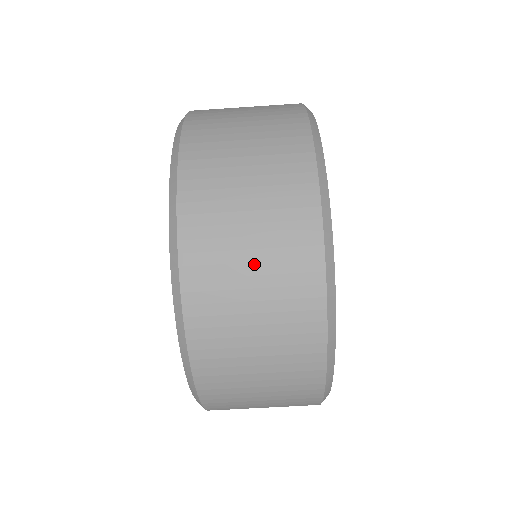
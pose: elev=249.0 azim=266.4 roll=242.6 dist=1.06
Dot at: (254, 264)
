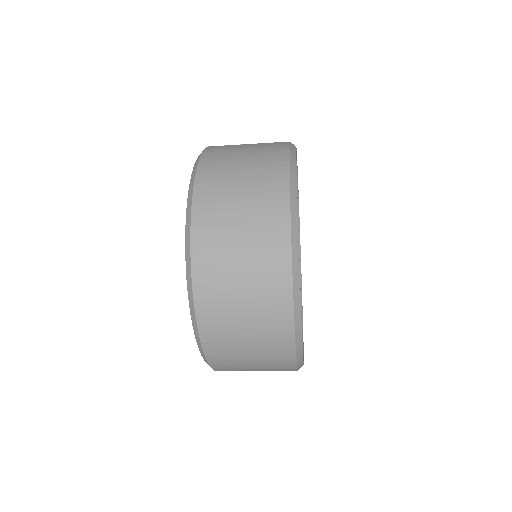
Dot at: (254, 366)
